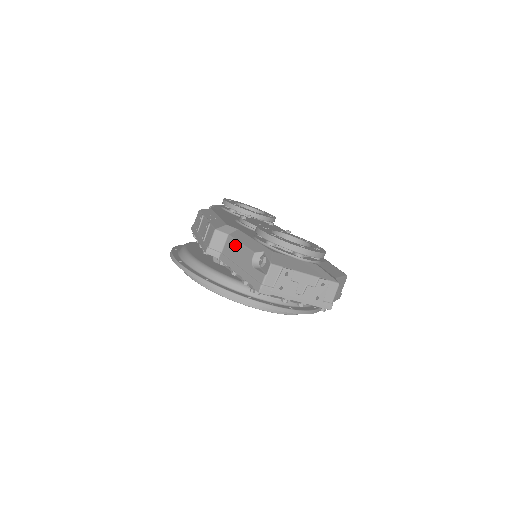
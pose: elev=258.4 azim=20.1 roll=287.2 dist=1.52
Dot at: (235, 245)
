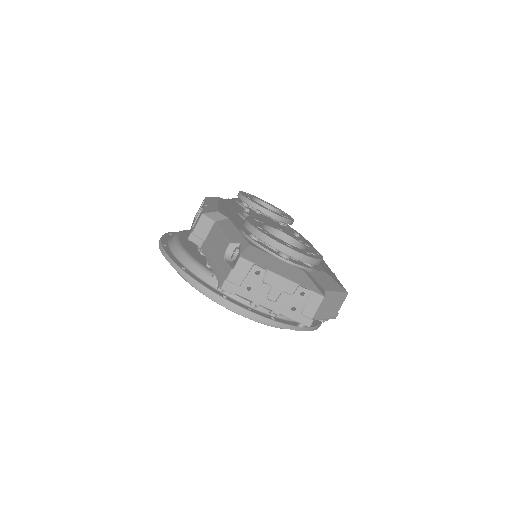
Dot at: (217, 233)
